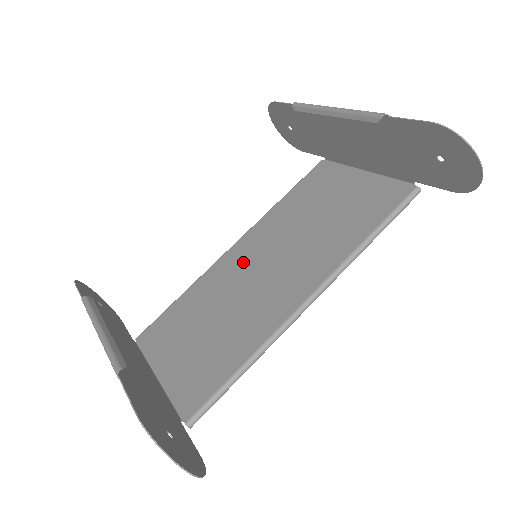
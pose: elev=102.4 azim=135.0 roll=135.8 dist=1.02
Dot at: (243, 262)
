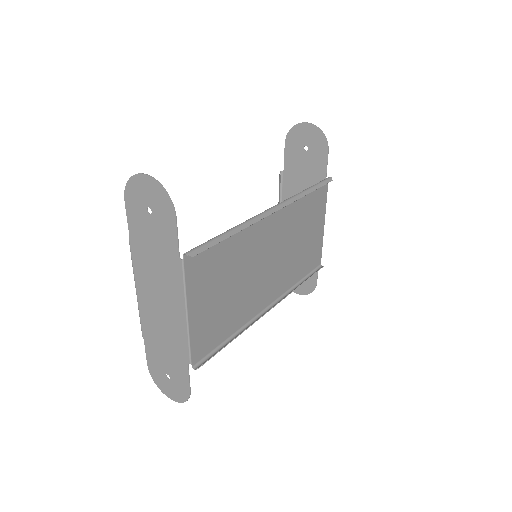
Dot at: (264, 286)
